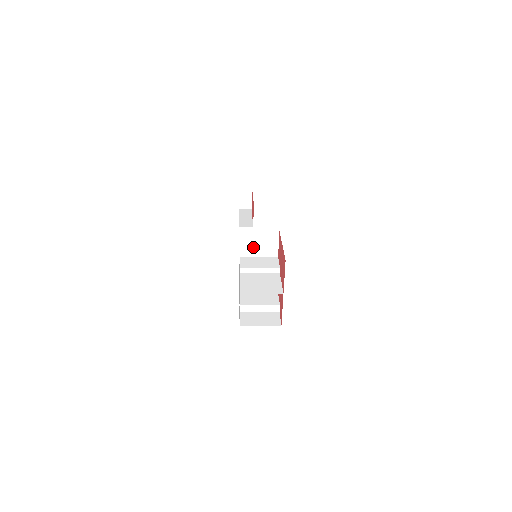
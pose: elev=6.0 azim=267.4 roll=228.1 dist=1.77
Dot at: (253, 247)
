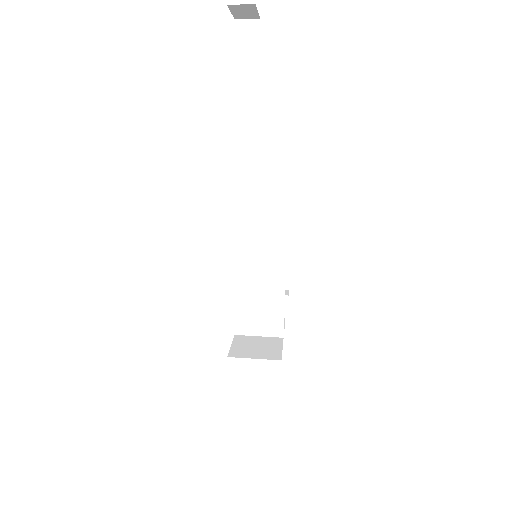
Dot at: occluded
